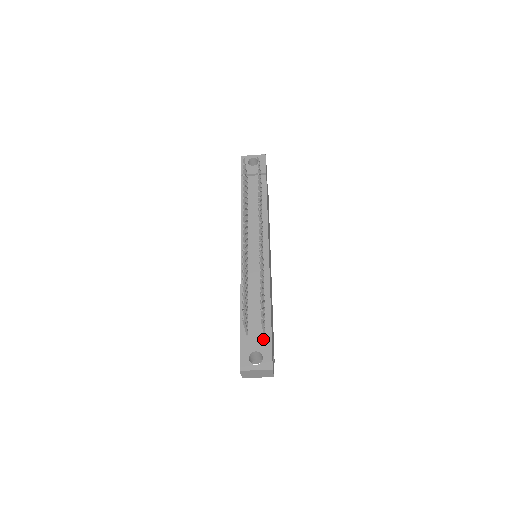
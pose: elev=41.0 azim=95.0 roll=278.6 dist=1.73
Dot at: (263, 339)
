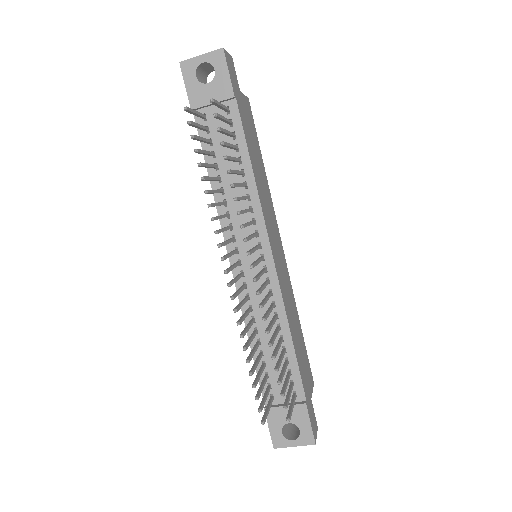
Dot at: (295, 407)
